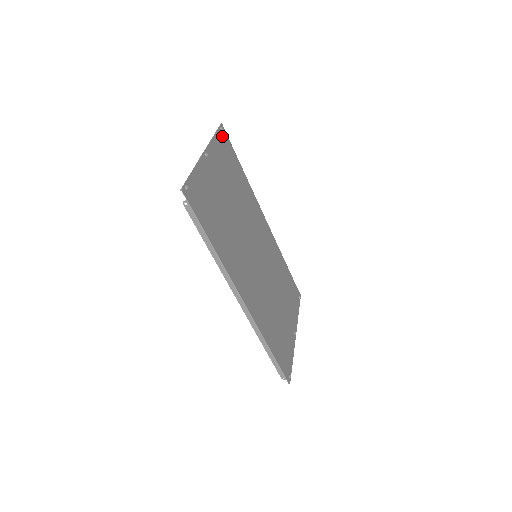
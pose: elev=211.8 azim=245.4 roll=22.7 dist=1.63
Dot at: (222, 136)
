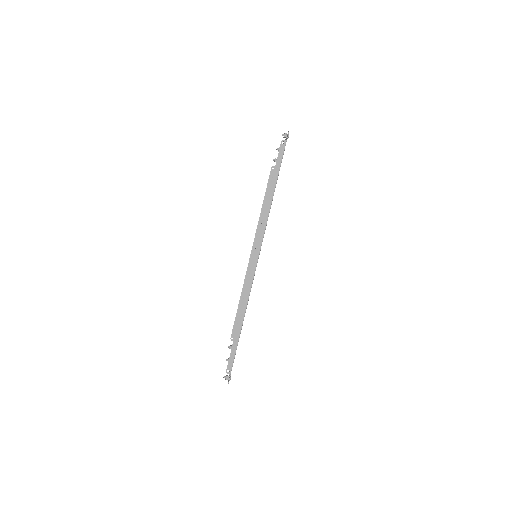
Dot at: occluded
